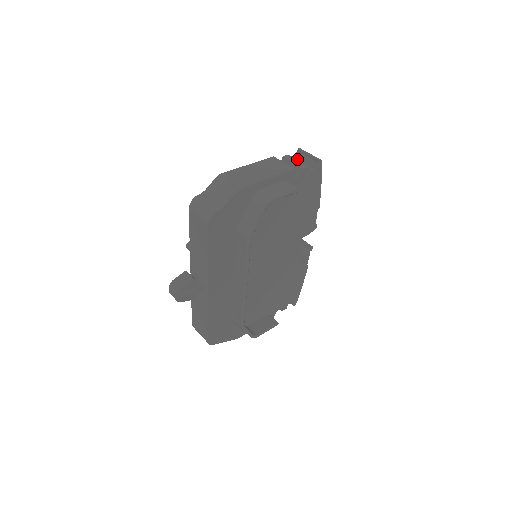
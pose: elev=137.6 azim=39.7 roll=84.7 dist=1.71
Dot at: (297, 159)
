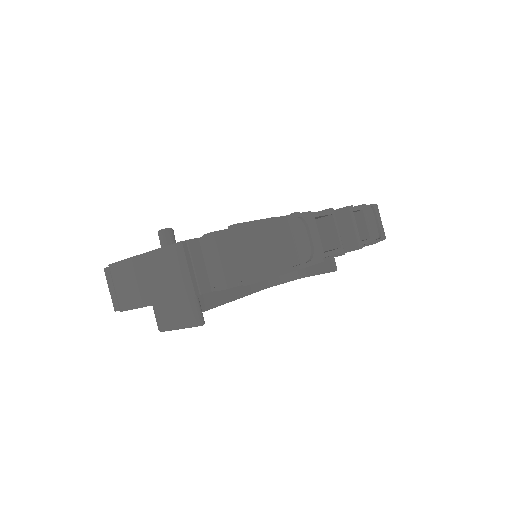
Dot at: occluded
